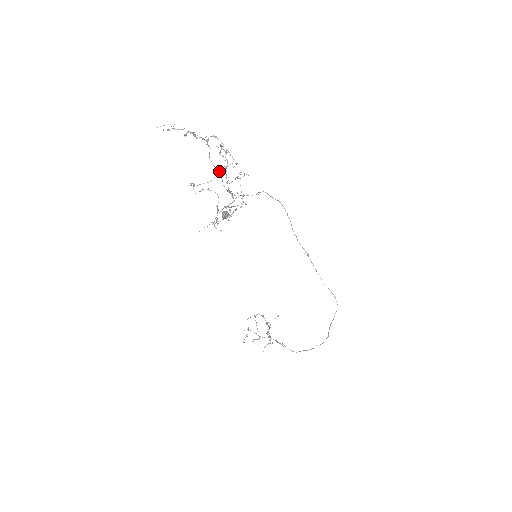
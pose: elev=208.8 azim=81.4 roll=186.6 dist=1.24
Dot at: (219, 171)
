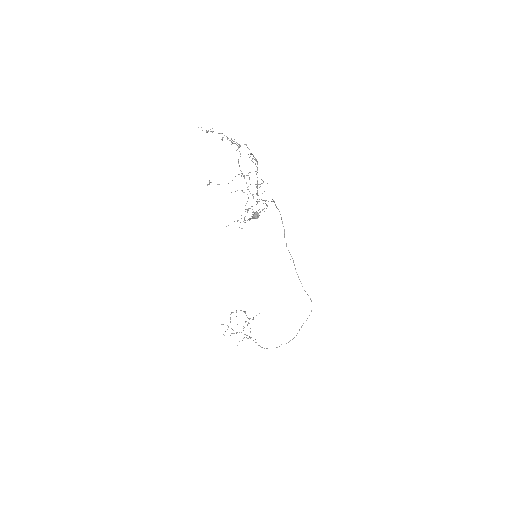
Dot at: (244, 176)
